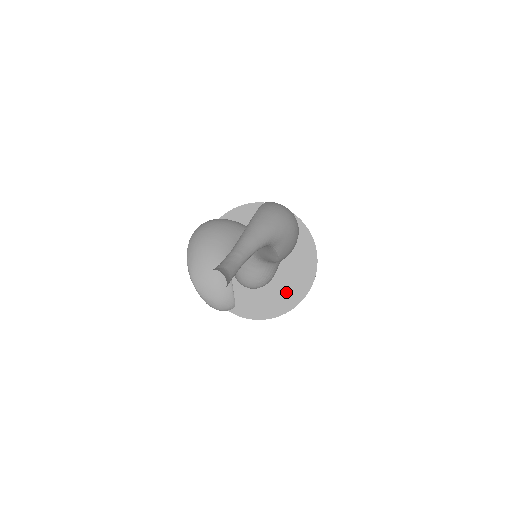
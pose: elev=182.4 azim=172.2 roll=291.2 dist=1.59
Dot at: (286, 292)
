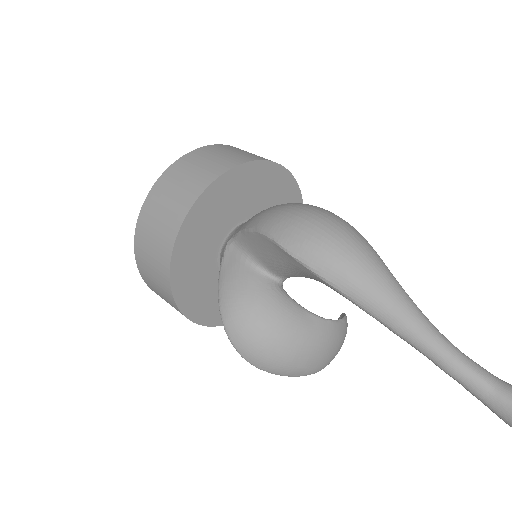
Dot at: occluded
